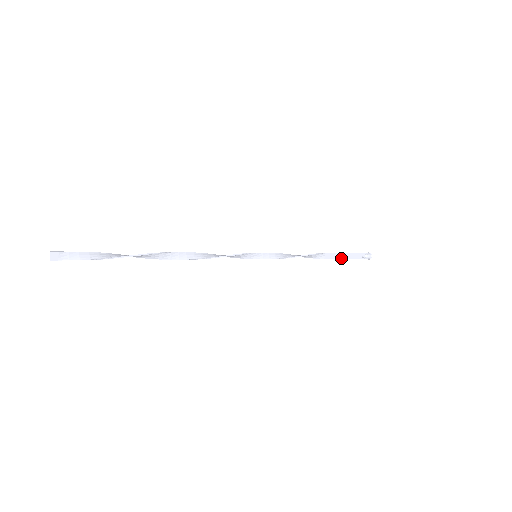
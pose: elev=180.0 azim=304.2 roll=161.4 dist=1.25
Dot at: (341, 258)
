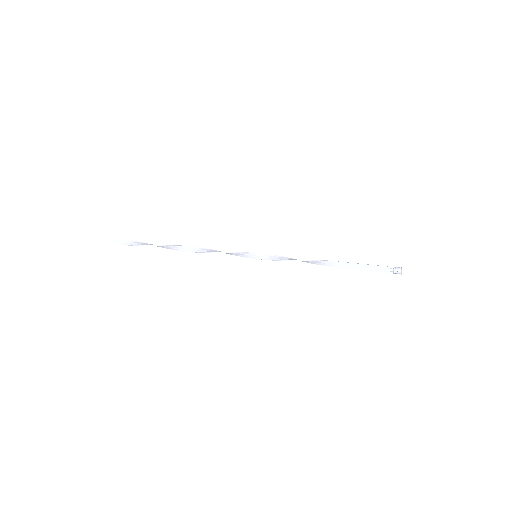
Dot at: (358, 269)
